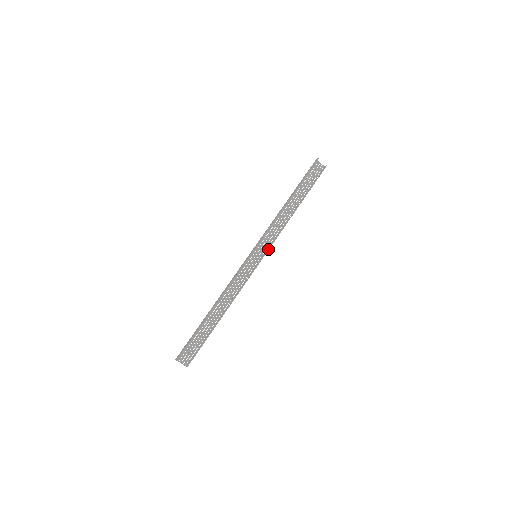
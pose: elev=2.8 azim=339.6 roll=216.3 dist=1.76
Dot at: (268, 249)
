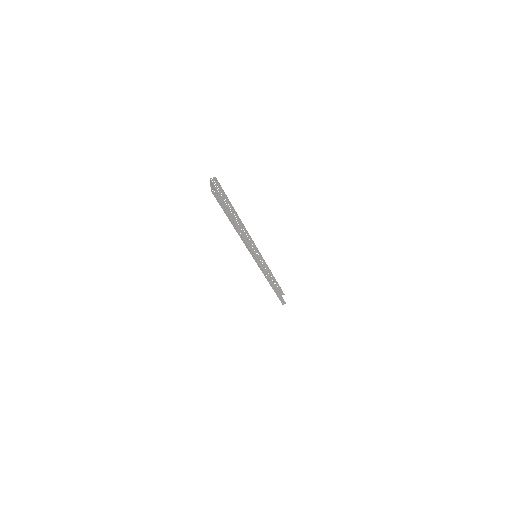
Dot at: occluded
